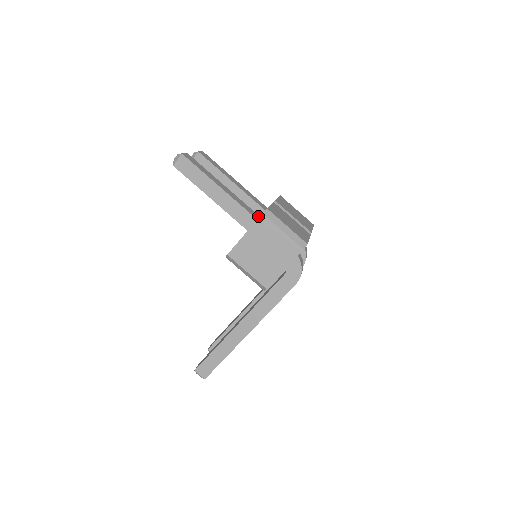
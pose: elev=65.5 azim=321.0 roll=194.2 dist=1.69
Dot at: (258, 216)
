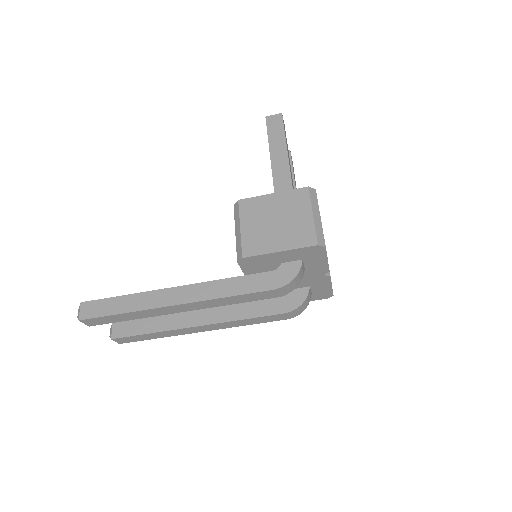
Dot at: occluded
